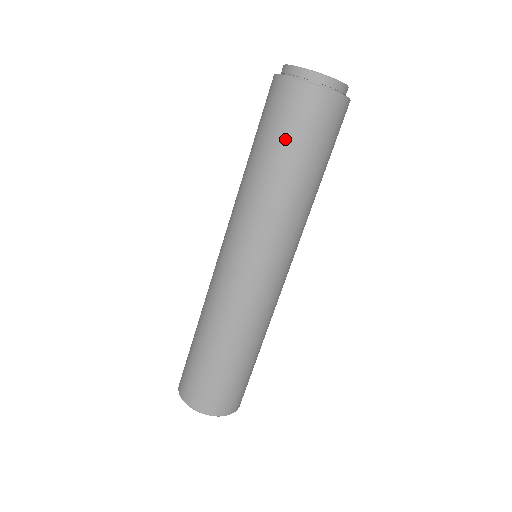
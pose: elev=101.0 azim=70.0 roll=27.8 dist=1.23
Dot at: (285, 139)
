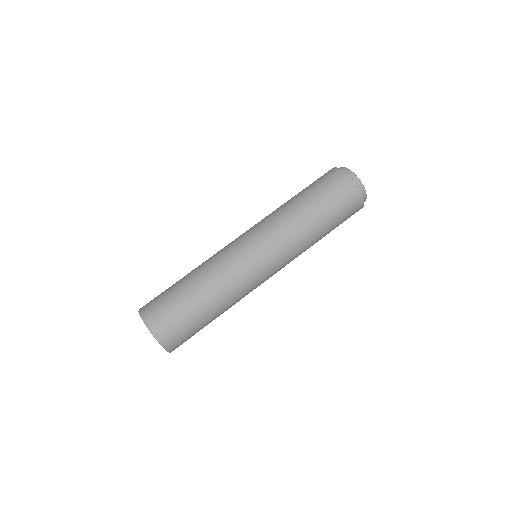
Dot at: (326, 200)
